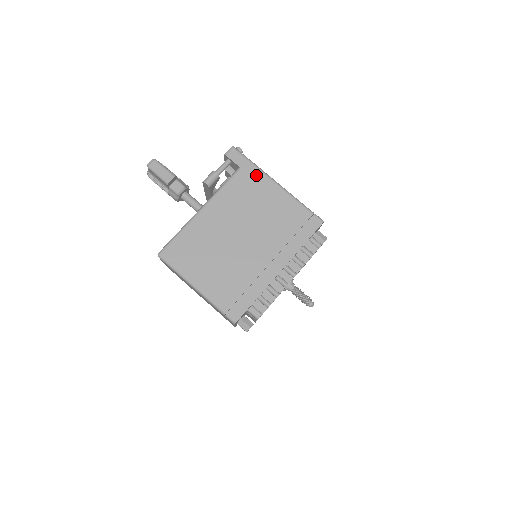
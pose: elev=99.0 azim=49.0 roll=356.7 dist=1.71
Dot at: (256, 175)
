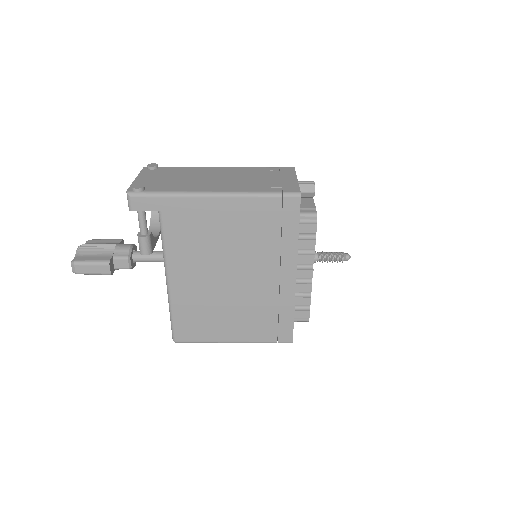
Dot at: (183, 206)
